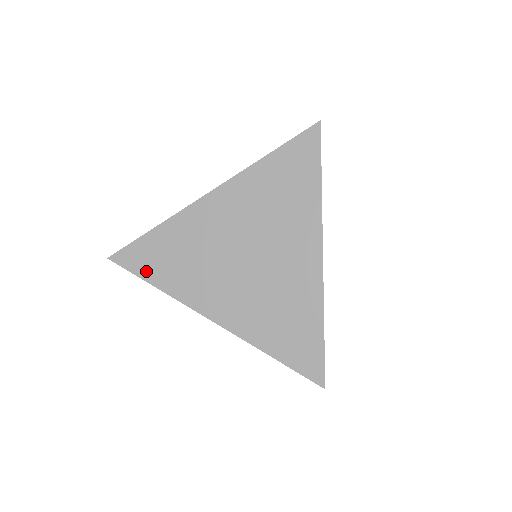
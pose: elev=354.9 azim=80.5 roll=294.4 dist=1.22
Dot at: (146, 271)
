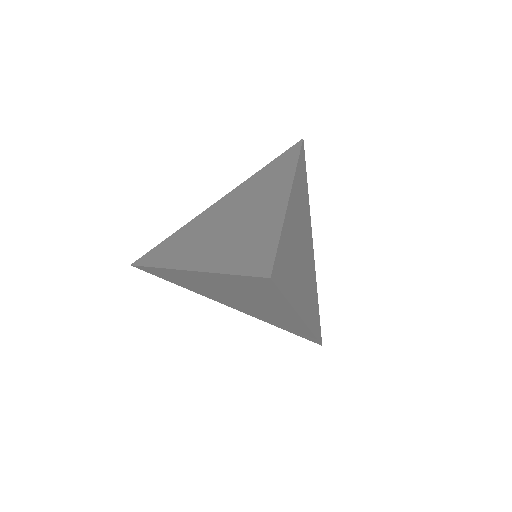
Dot at: (152, 261)
